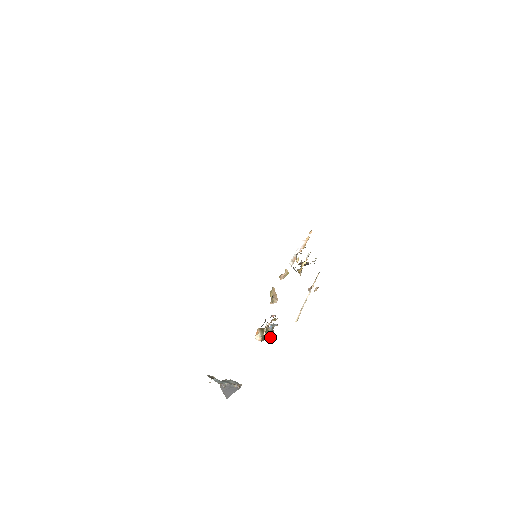
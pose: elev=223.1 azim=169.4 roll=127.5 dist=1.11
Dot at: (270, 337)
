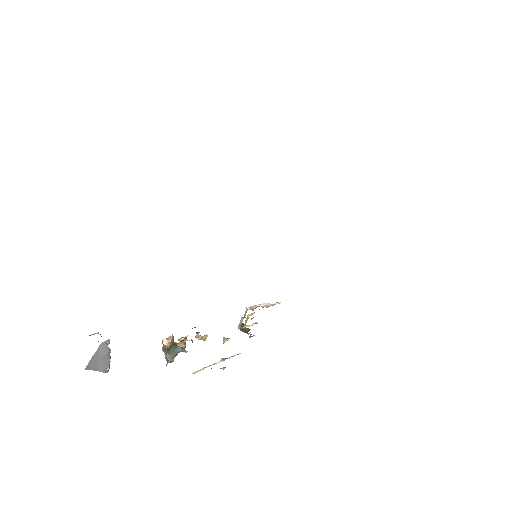
Dot at: (170, 357)
